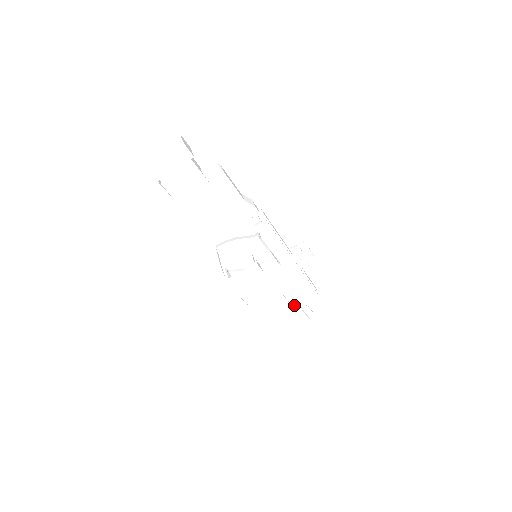
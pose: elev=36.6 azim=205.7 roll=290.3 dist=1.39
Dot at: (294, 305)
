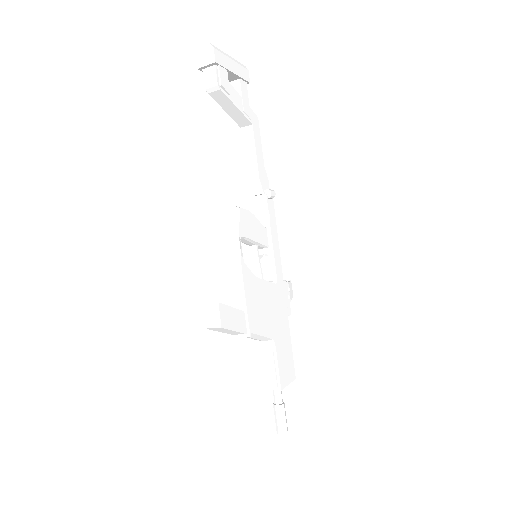
Dot at: (280, 376)
